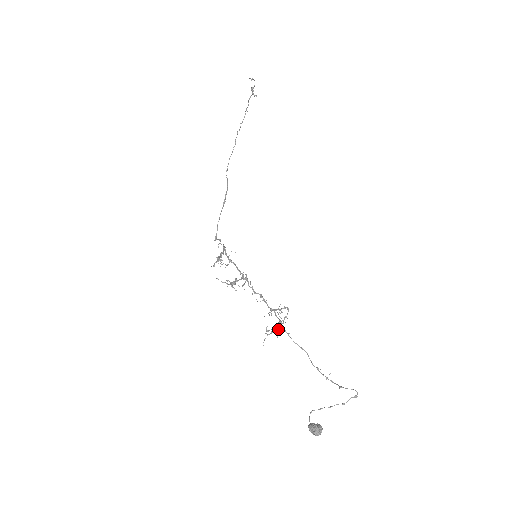
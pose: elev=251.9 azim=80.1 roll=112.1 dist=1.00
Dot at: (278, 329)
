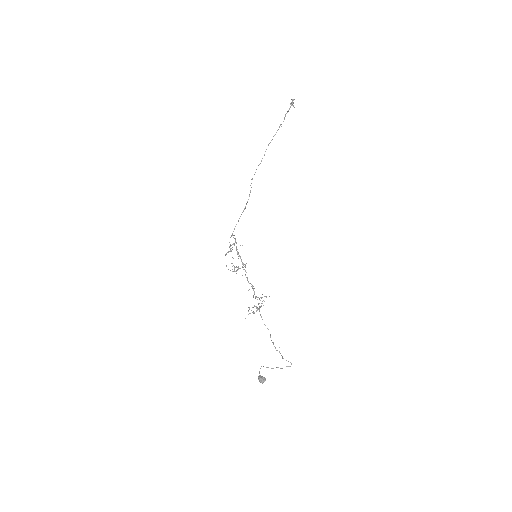
Dot at: occluded
